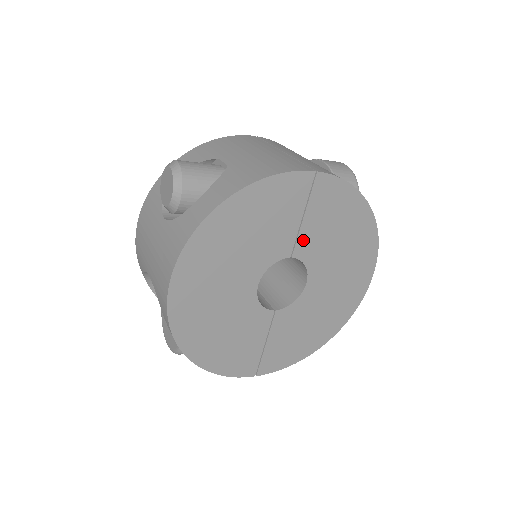
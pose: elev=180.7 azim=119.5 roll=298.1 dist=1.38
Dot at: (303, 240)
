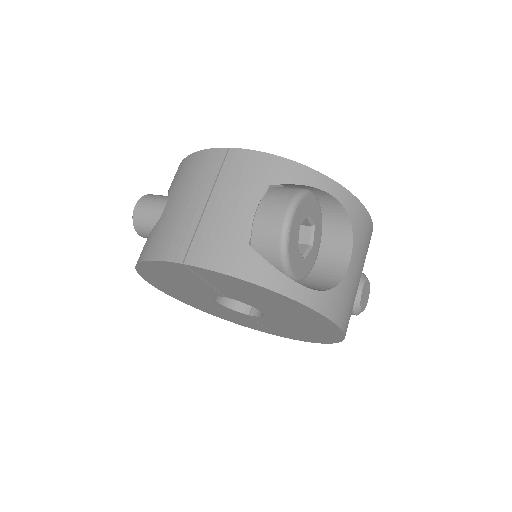
Dot at: (225, 292)
